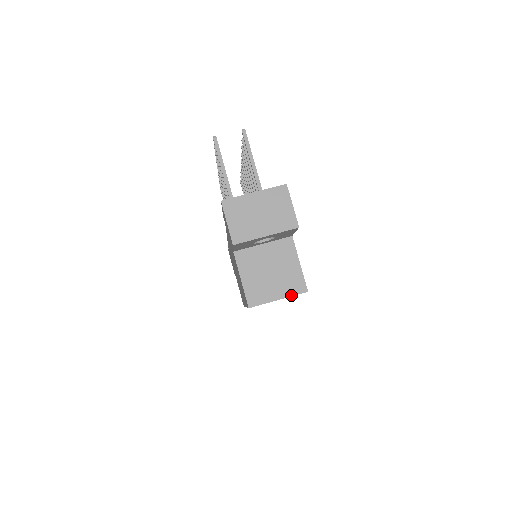
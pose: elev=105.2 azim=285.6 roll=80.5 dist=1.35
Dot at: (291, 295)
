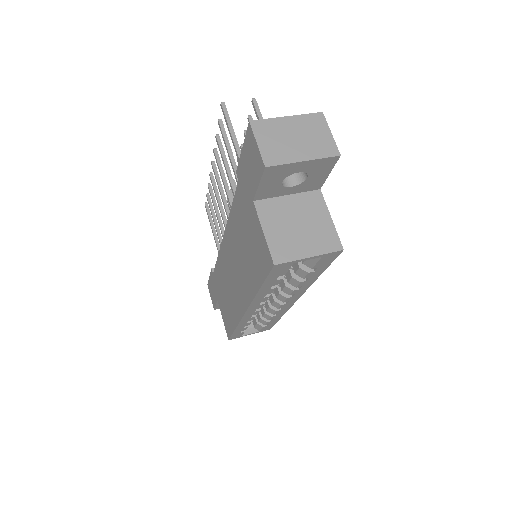
Dot at: (324, 253)
